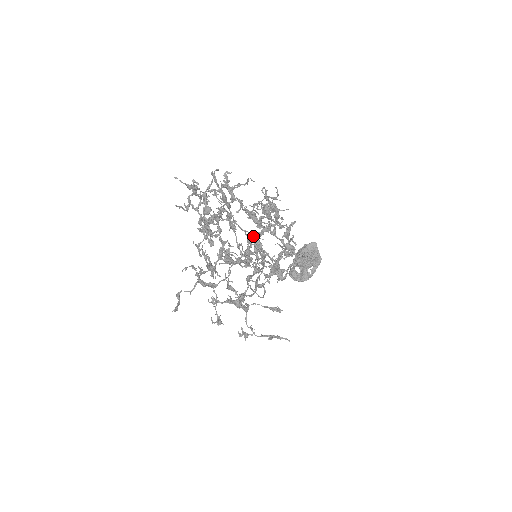
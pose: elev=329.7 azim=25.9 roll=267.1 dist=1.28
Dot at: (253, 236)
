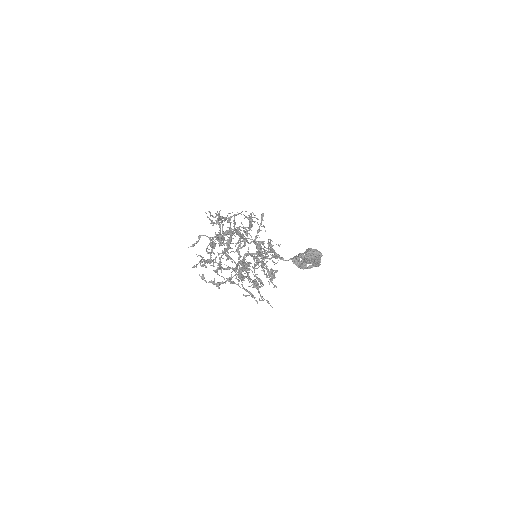
Dot at: (239, 269)
